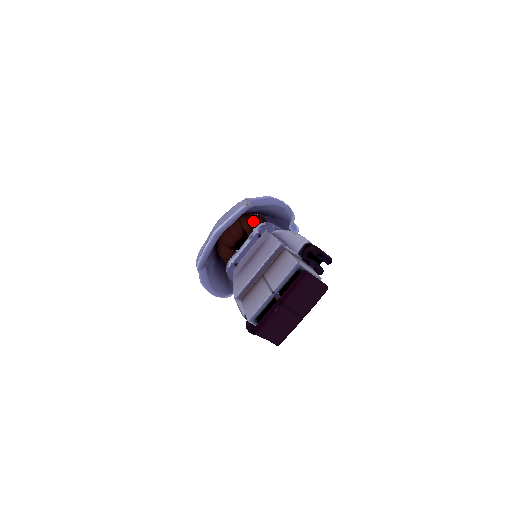
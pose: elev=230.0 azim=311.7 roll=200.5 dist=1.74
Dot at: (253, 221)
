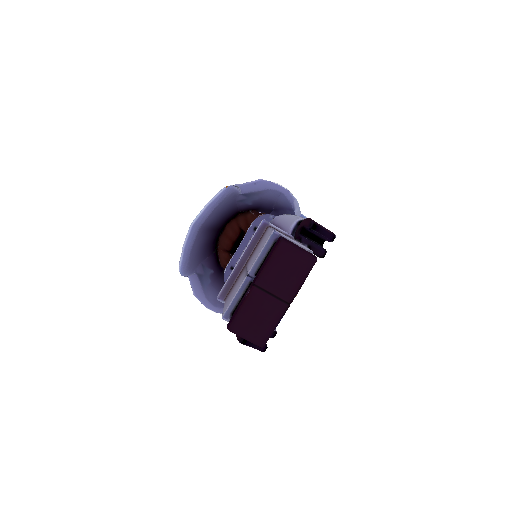
Dot at: (251, 216)
